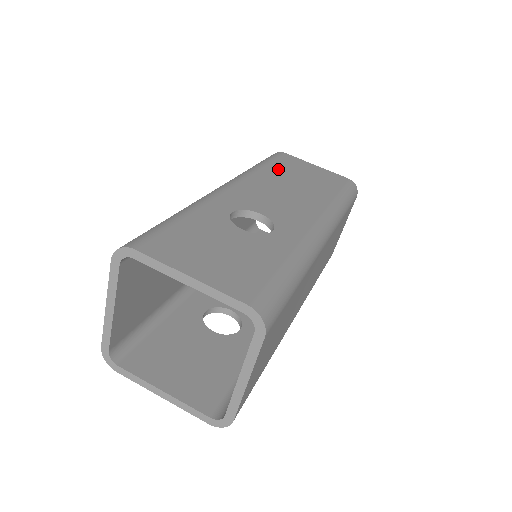
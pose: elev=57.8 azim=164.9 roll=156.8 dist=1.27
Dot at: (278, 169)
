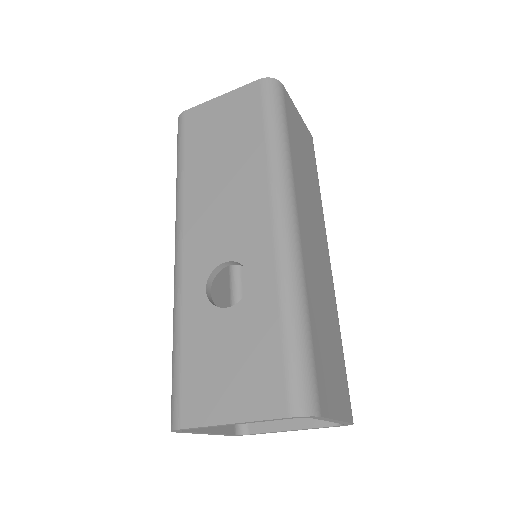
Dot at: (196, 155)
